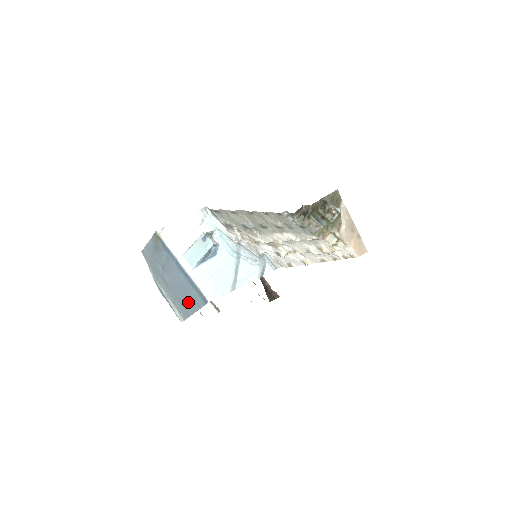
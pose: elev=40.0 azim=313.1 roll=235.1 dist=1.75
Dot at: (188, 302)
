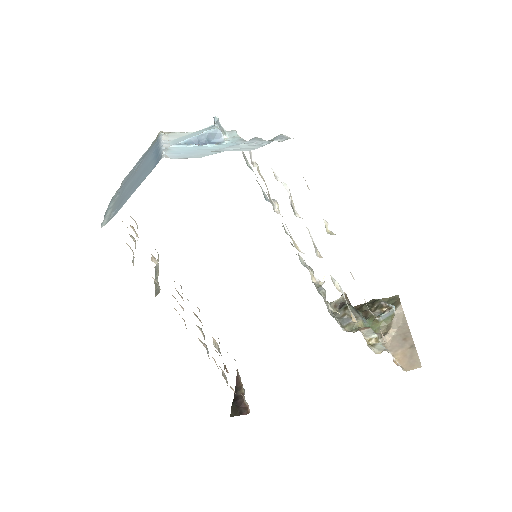
Dot at: (133, 189)
